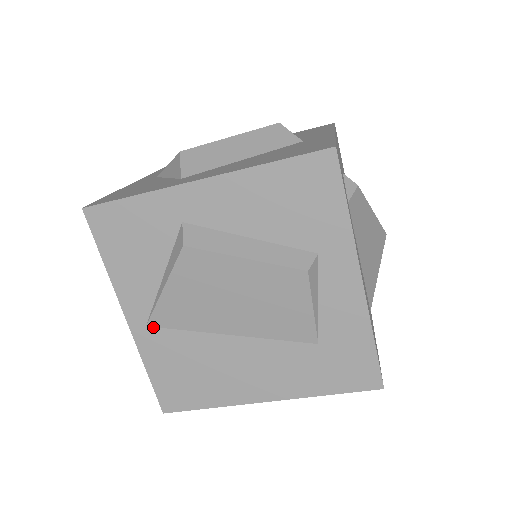
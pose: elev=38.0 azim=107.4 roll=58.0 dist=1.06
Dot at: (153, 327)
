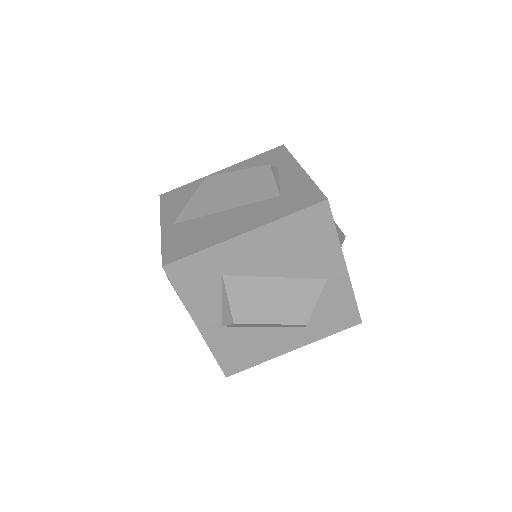
Dot at: (176, 223)
